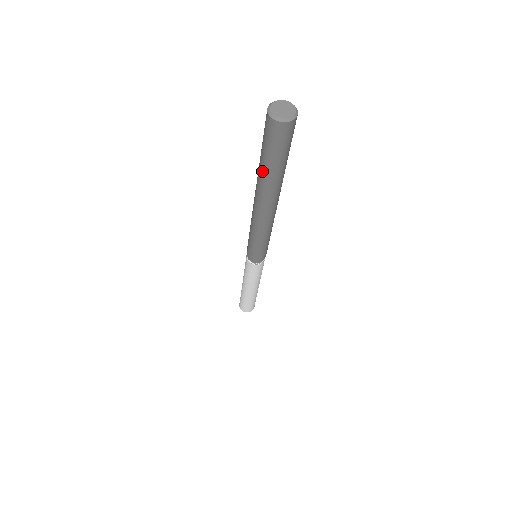
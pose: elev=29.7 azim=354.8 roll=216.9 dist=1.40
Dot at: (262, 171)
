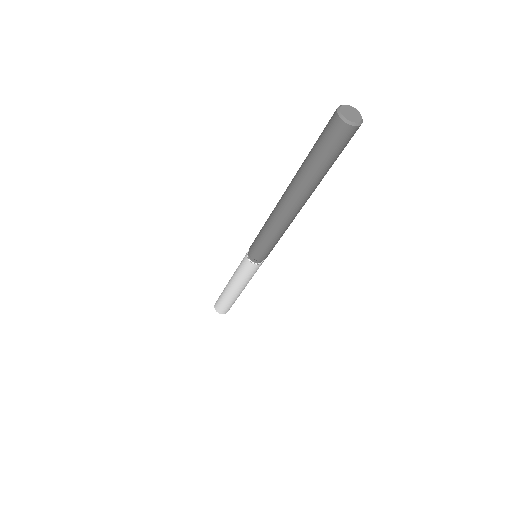
Dot at: (305, 168)
